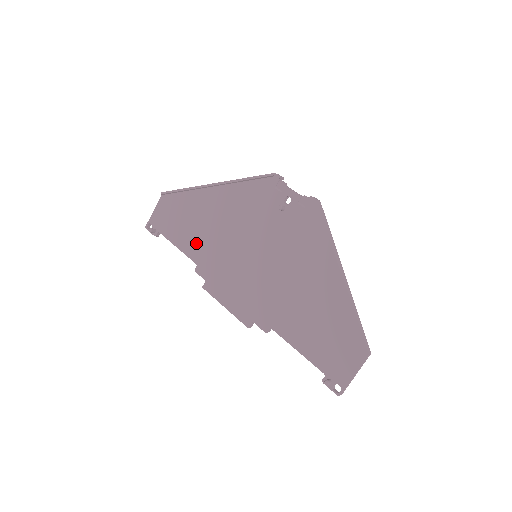
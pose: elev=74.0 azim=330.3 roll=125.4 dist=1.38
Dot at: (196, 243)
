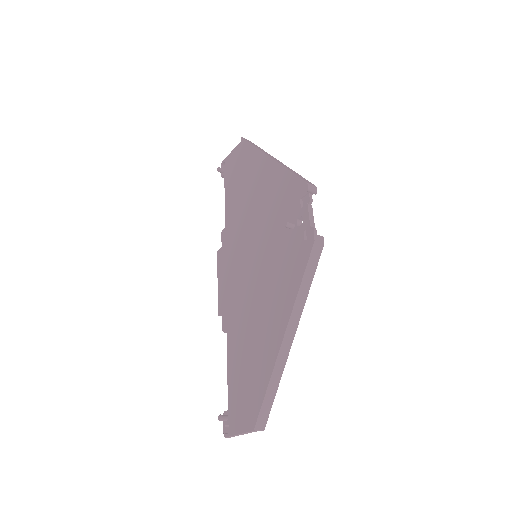
Dot at: (234, 206)
